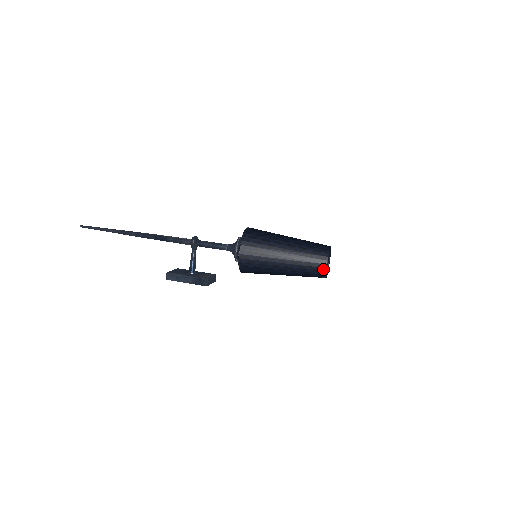
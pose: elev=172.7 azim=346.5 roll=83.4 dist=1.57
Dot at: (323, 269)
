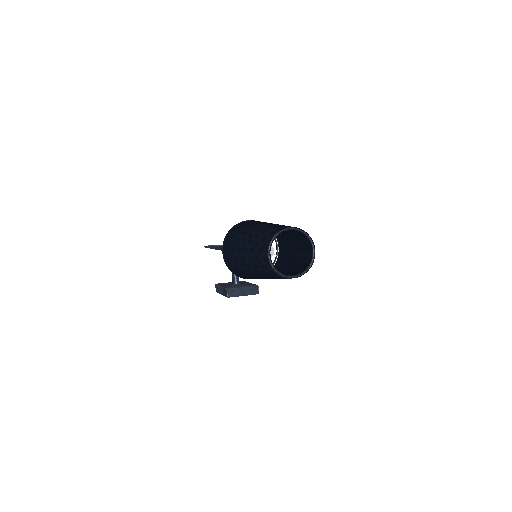
Dot at: (267, 263)
